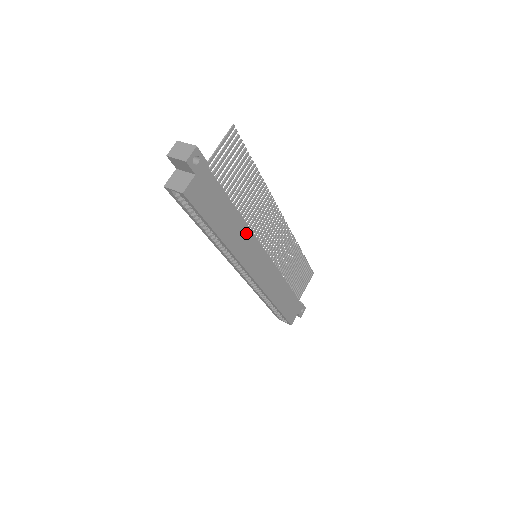
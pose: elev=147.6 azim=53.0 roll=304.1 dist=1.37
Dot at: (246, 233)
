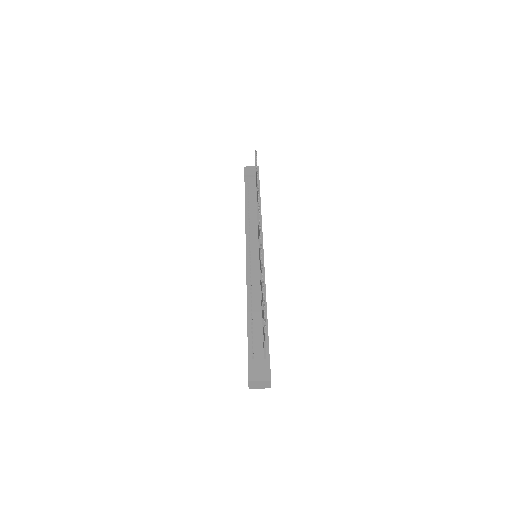
Dot at: occluded
